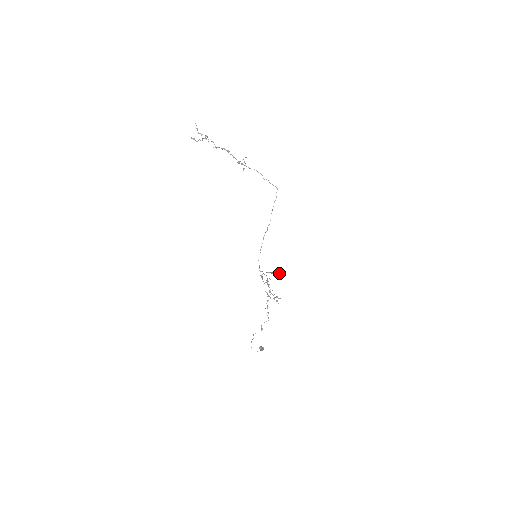
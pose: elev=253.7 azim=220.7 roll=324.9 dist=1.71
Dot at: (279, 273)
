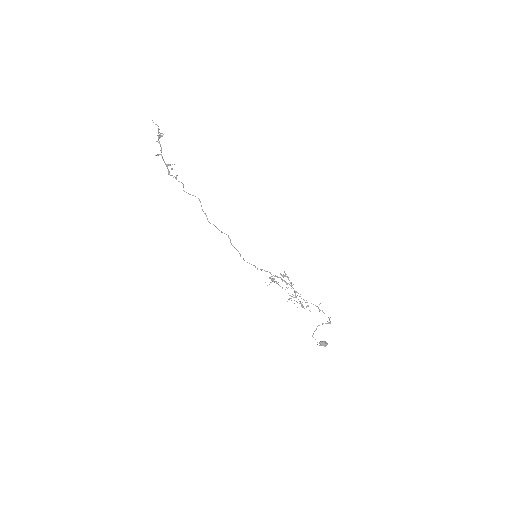
Dot at: occluded
